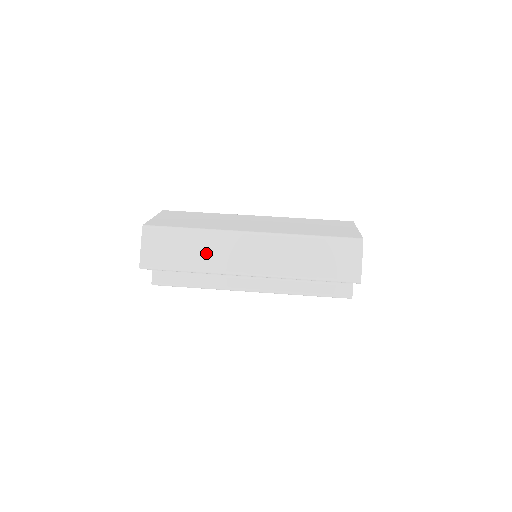
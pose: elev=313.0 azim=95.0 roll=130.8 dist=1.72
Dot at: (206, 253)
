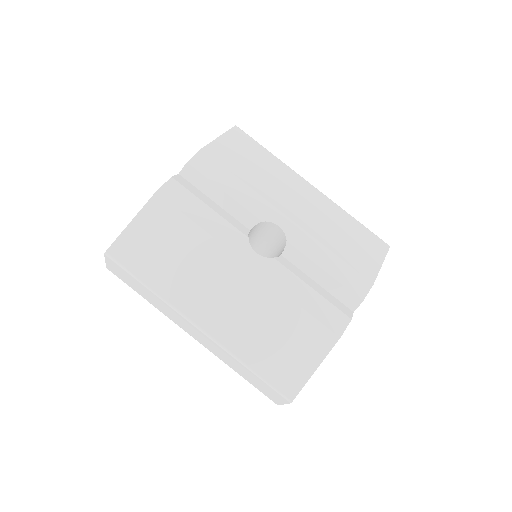
Dot at: (158, 305)
